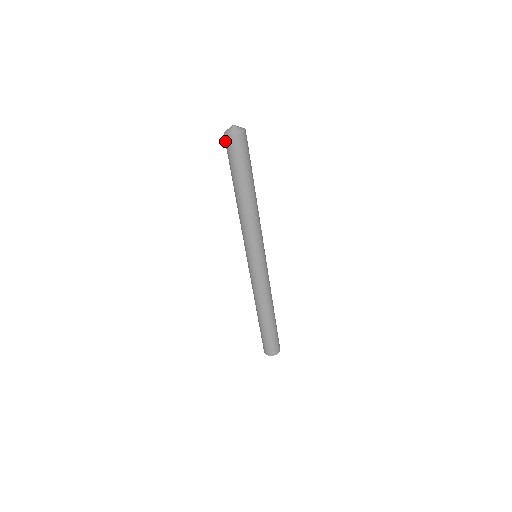
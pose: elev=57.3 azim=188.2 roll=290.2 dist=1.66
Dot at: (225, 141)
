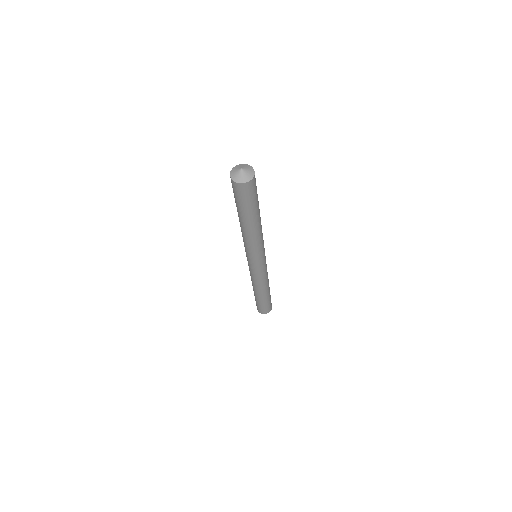
Dot at: occluded
